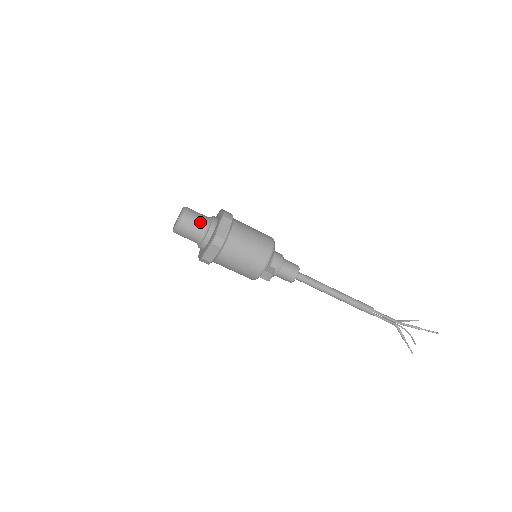
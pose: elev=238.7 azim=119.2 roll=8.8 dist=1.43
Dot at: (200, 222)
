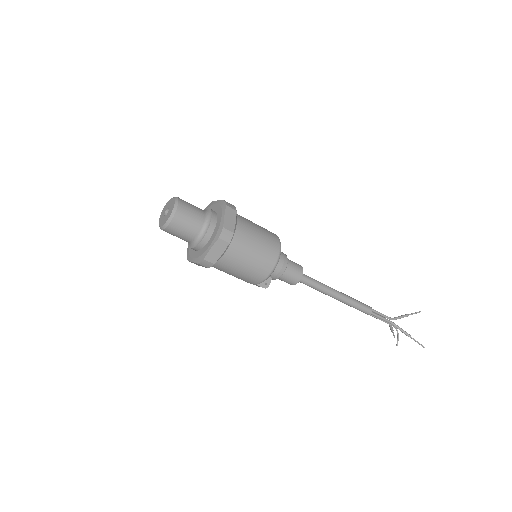
Dot at: (191, 231)
